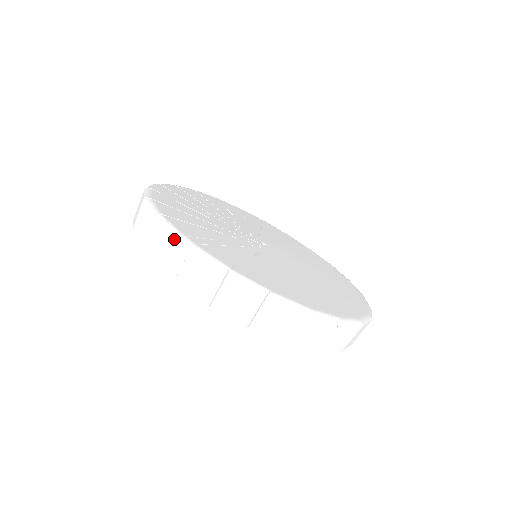
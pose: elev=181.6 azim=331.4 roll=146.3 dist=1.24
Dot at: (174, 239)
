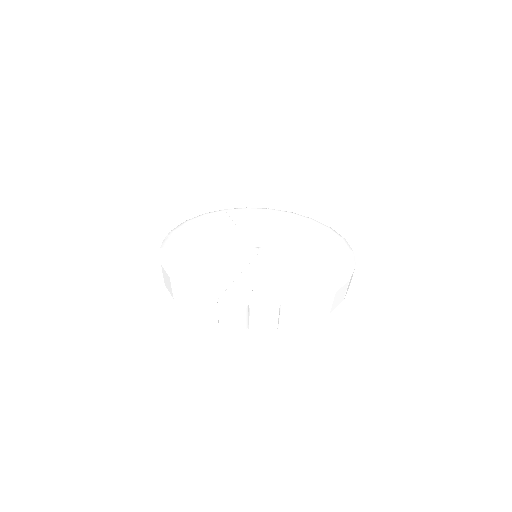
Dot at: occluded
